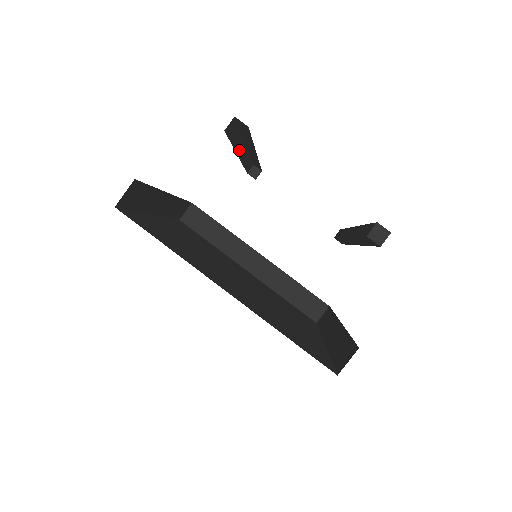
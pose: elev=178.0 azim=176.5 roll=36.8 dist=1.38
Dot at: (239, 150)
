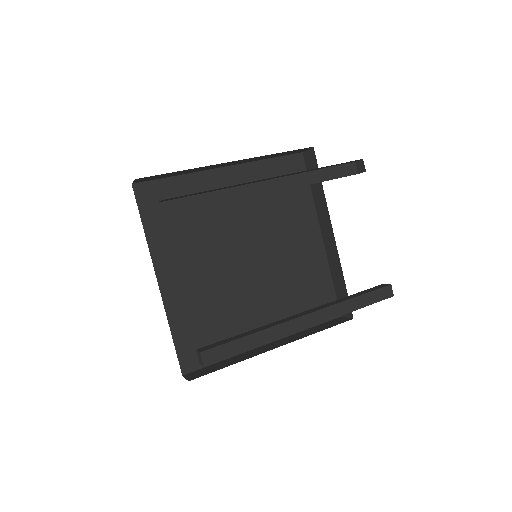
Dot at: (253, 182)
